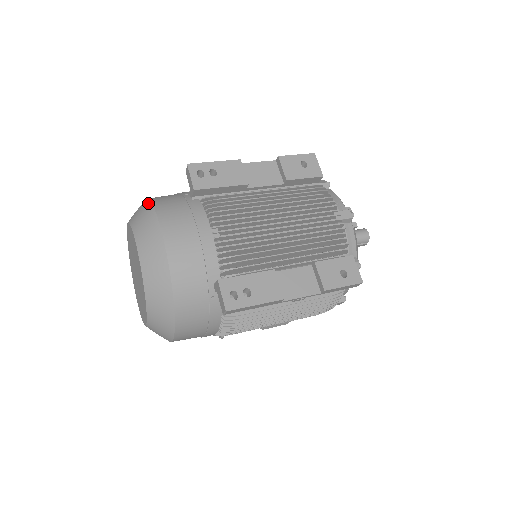
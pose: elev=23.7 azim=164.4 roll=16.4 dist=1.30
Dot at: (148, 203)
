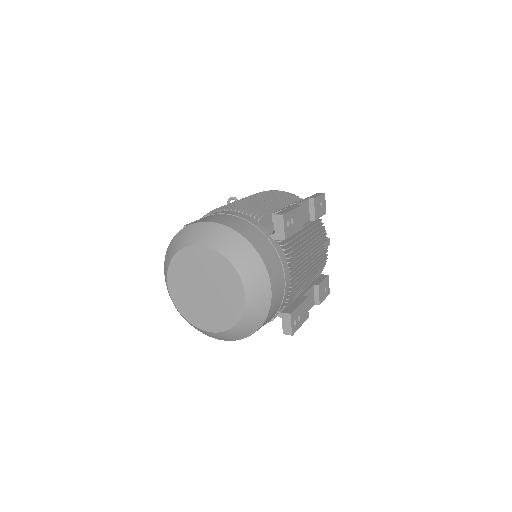
Dot at: (247, 243)
